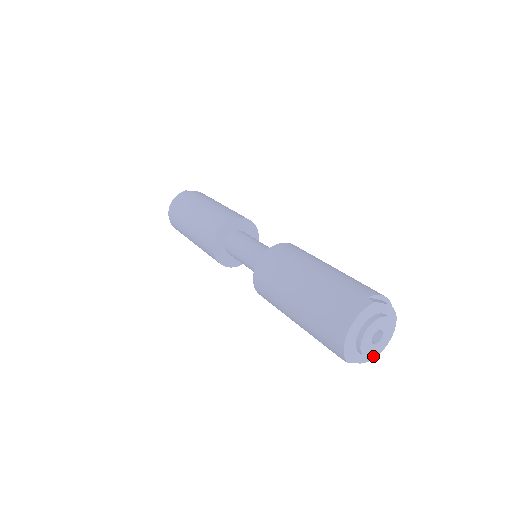
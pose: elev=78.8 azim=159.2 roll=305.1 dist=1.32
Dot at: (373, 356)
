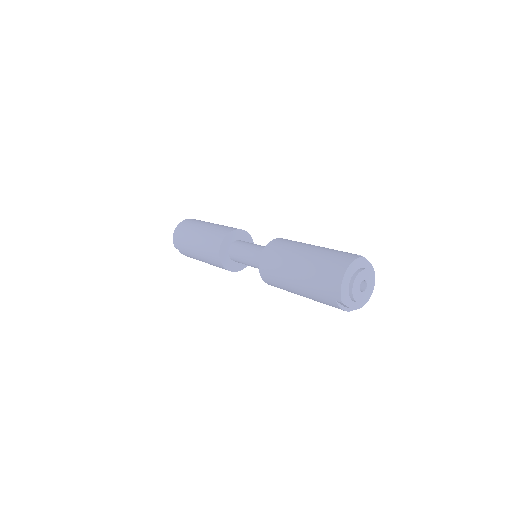
Dot at: occluded
